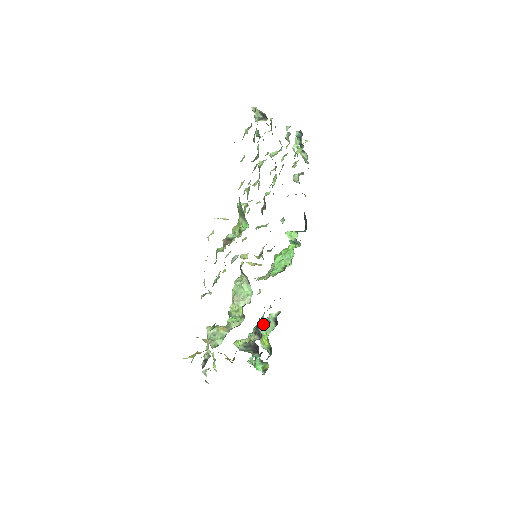
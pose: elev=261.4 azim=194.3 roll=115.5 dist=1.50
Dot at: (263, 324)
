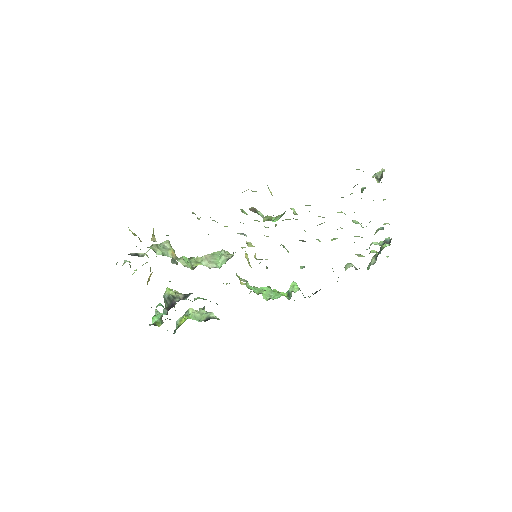
Dot at: (199, 311)
